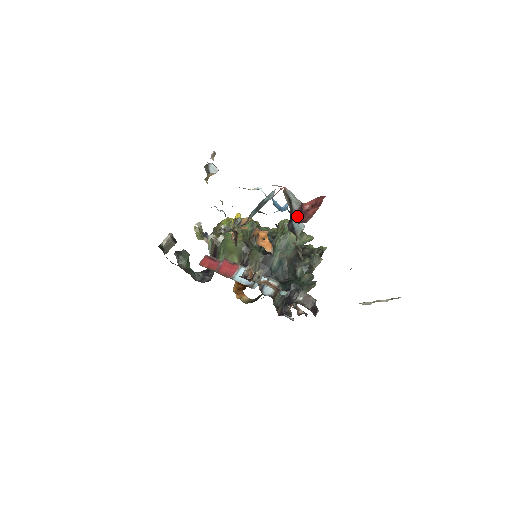
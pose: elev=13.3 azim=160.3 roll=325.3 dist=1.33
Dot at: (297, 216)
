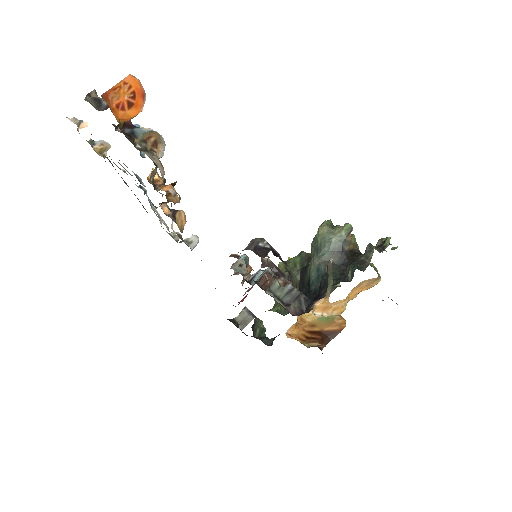
Dot at: (106, 108)
